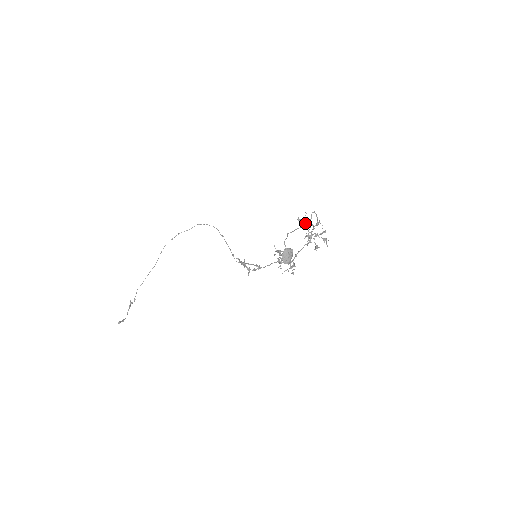
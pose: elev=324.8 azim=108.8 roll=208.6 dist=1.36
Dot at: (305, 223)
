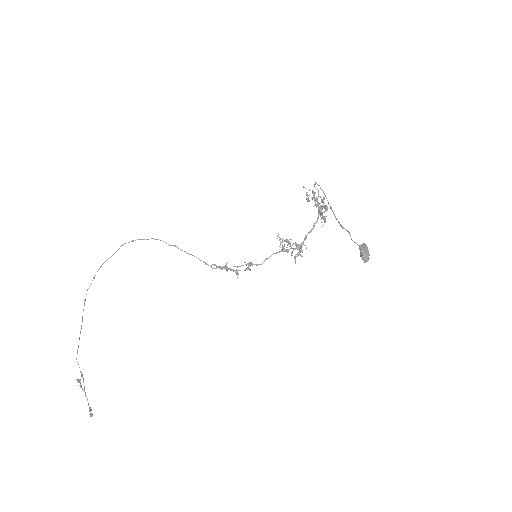
Dot at: (328, 203)
